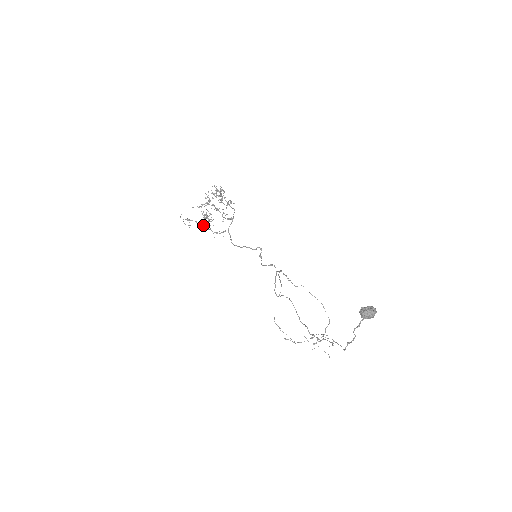
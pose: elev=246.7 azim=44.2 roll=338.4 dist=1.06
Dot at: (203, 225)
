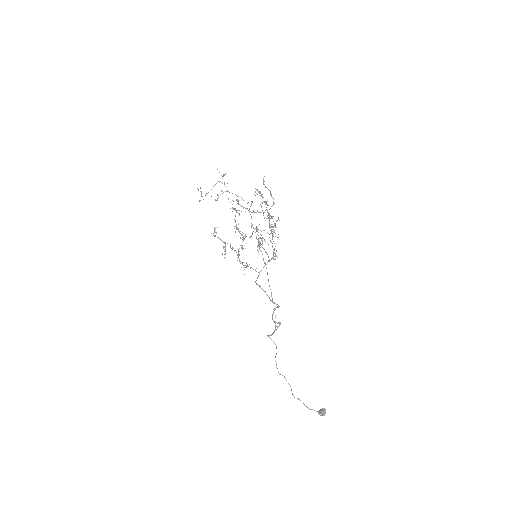
Dot at: occluded
